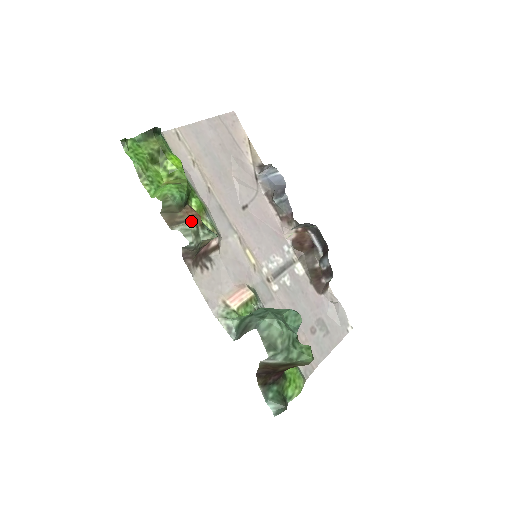
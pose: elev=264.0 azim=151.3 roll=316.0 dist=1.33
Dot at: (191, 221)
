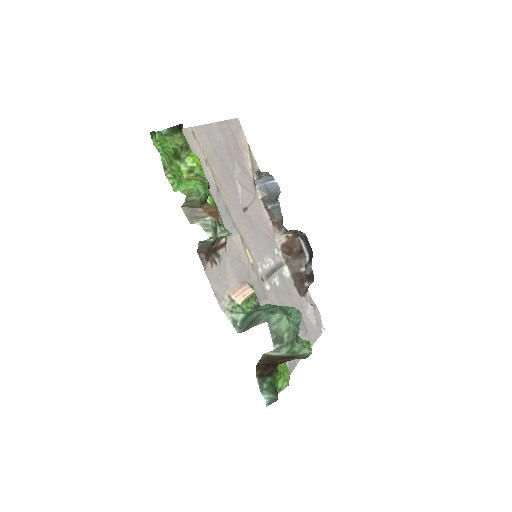
Dot at: (211, 217)
